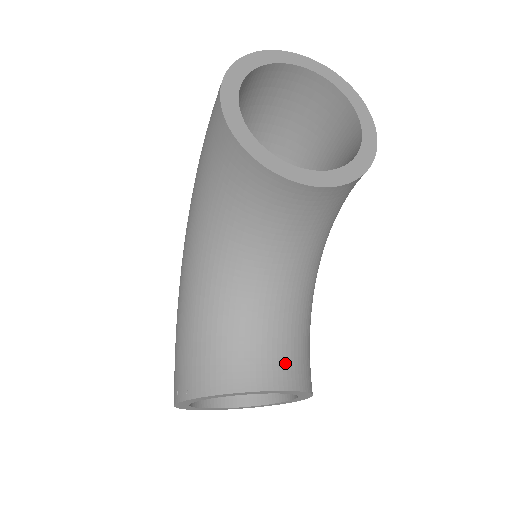
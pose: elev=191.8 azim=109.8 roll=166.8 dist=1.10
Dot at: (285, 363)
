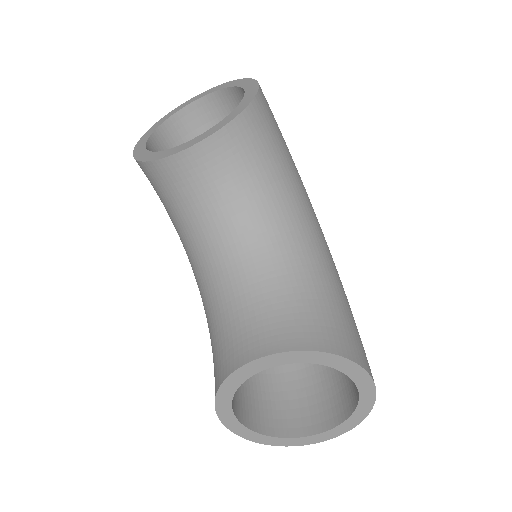
Dot at: (281, 327)
